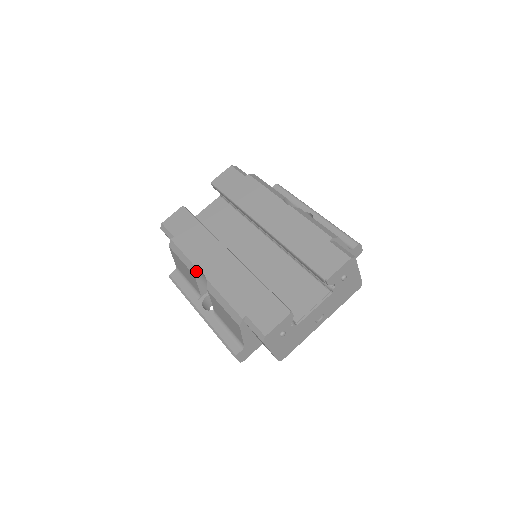
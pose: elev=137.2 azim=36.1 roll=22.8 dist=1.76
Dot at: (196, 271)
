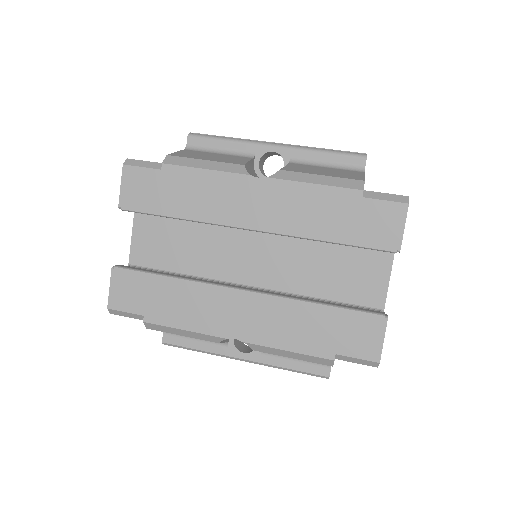
Dot at: (219, 340)
